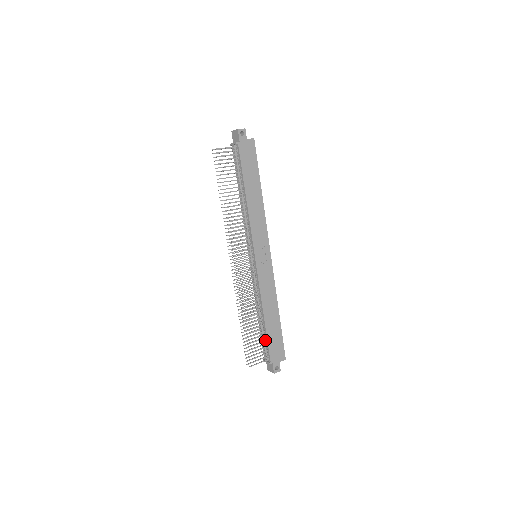
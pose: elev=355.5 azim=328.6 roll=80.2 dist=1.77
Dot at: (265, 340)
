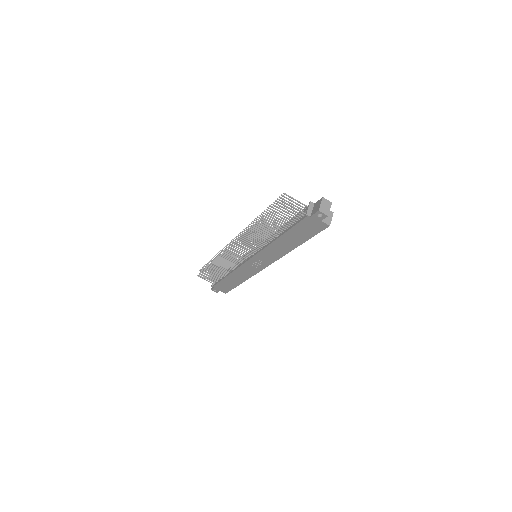
Dot at: (220, 279)
